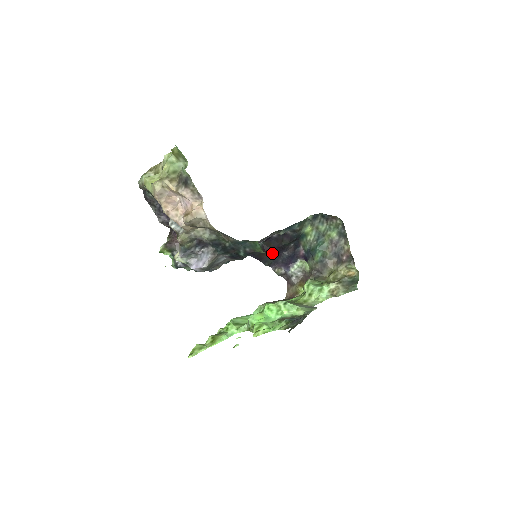
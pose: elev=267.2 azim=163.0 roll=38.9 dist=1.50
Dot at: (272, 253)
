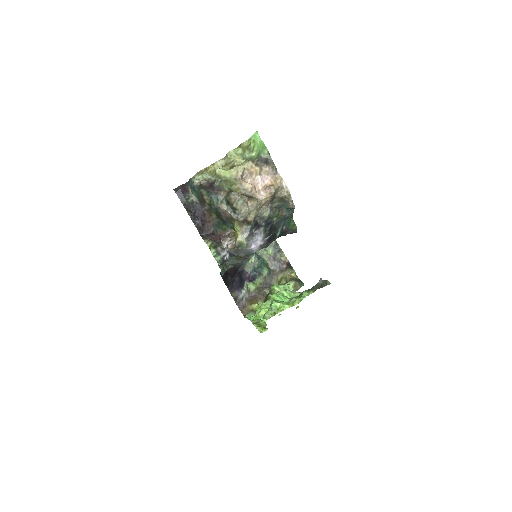
Dot at: (230, 277)
